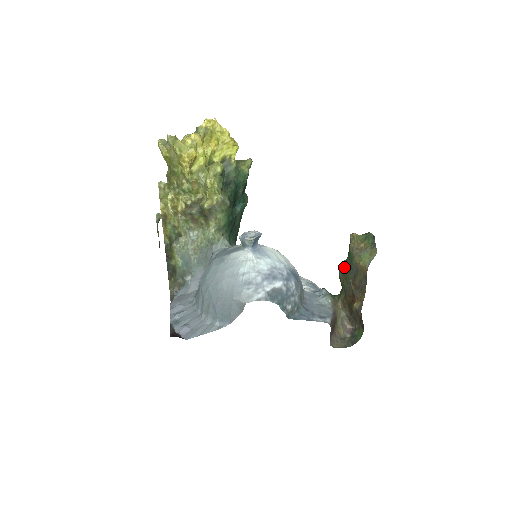
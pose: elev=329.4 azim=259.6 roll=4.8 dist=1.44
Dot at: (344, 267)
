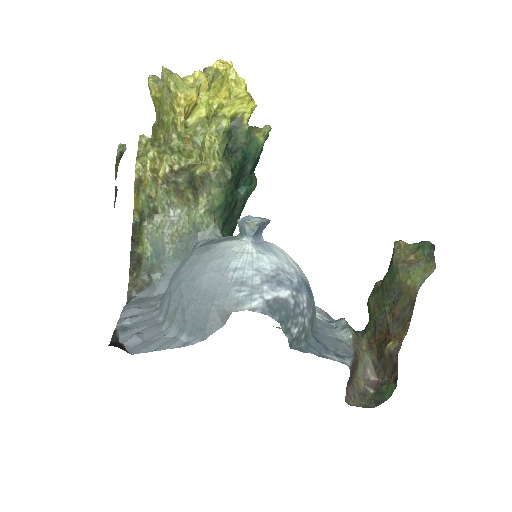
Dot at: (378, 289)
